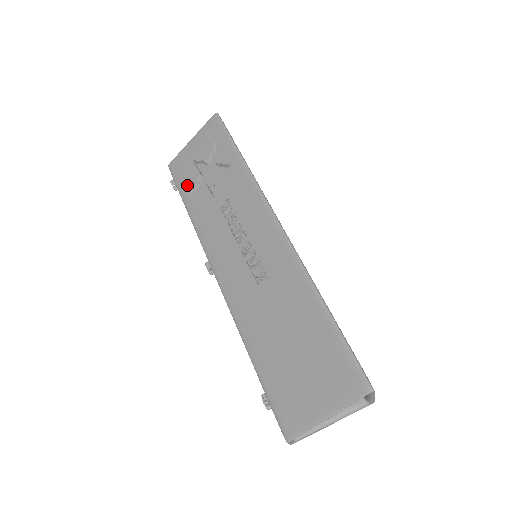
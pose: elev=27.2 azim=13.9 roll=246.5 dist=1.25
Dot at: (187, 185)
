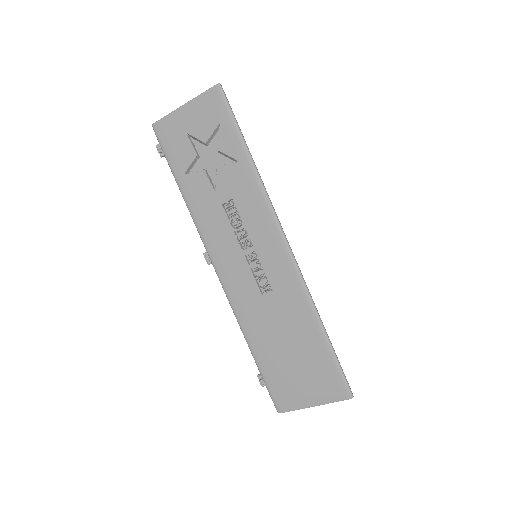
Dot at: (180, 162)
